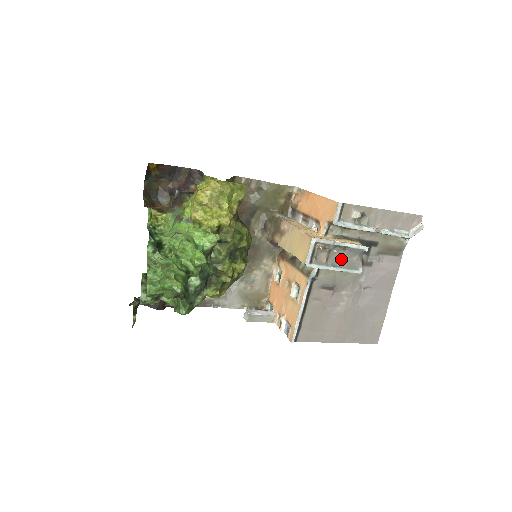
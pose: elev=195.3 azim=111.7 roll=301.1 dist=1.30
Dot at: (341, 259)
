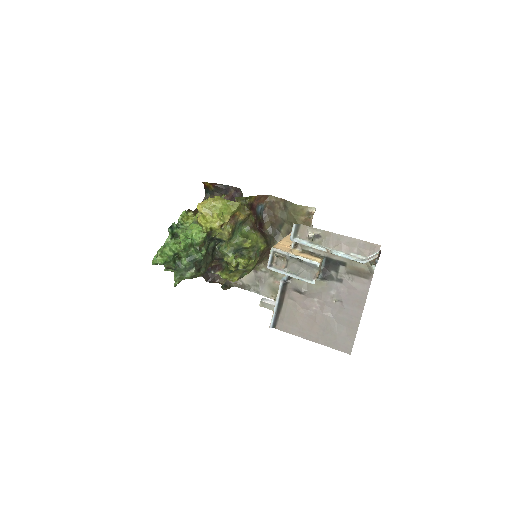
Dot at: (298, 269)
